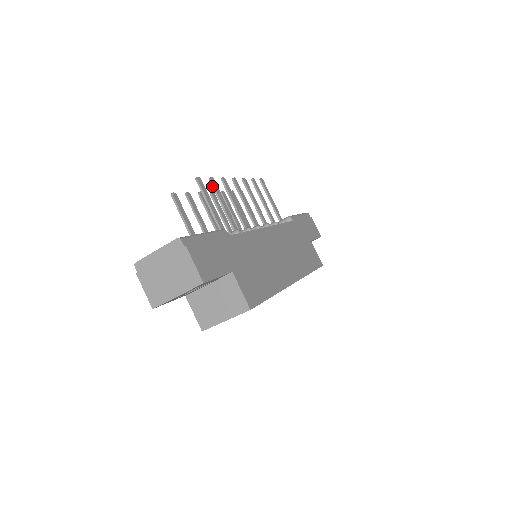
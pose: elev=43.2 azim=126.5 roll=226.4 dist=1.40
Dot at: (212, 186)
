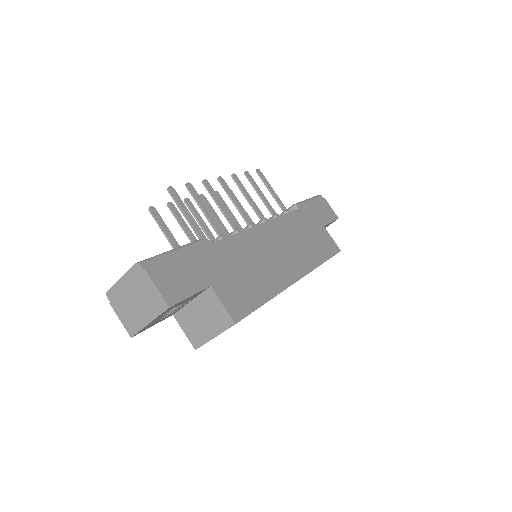
Dot at: (189, 192)
